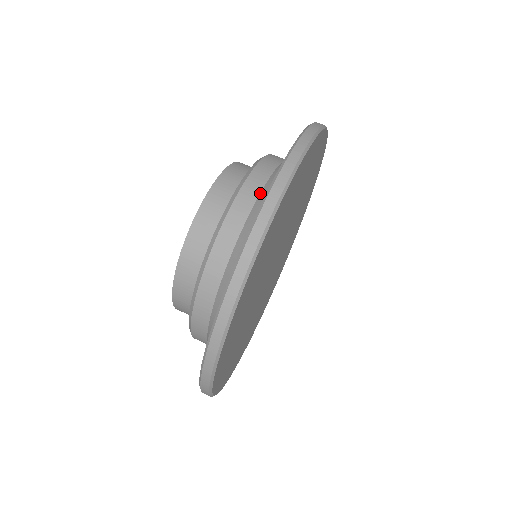
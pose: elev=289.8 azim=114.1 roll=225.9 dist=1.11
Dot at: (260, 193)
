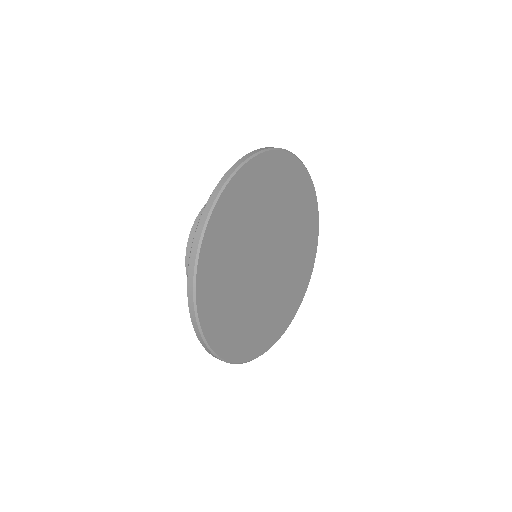
Dot at: occluded
